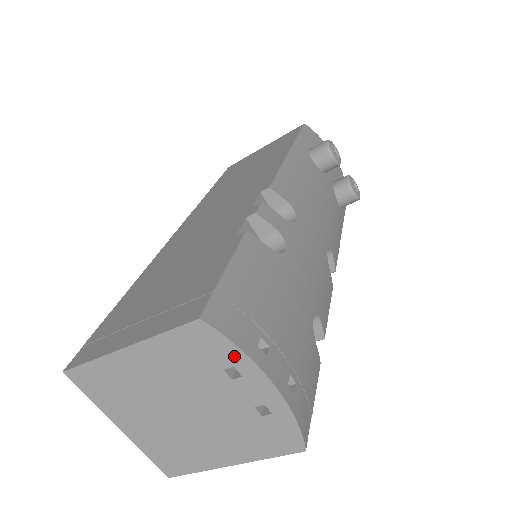
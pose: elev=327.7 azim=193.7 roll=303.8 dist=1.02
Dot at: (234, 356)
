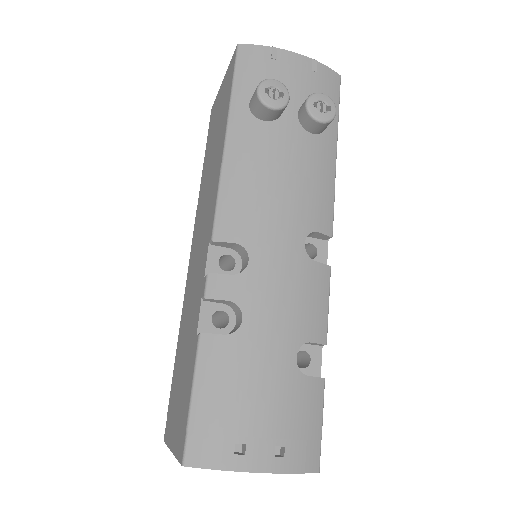
Dot at: (221, 468)
